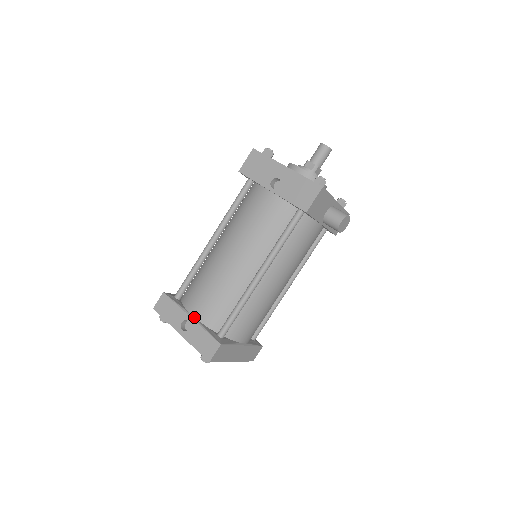
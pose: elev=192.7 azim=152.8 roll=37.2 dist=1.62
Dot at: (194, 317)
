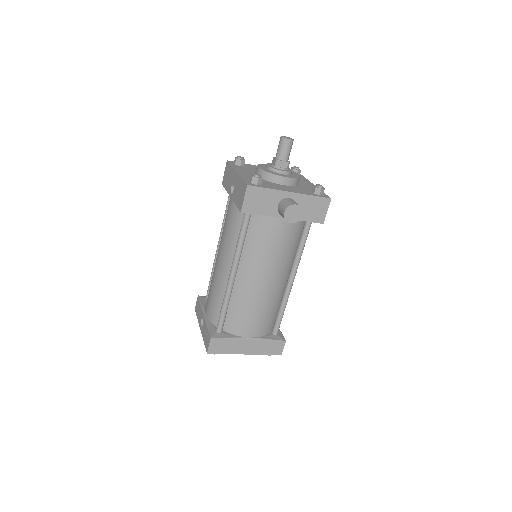
Dot at: (206, 315)
